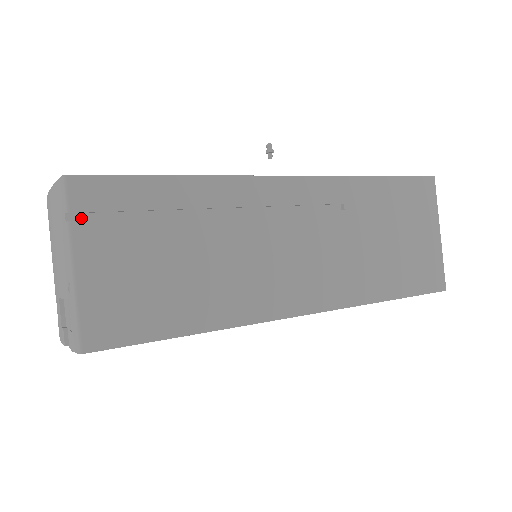
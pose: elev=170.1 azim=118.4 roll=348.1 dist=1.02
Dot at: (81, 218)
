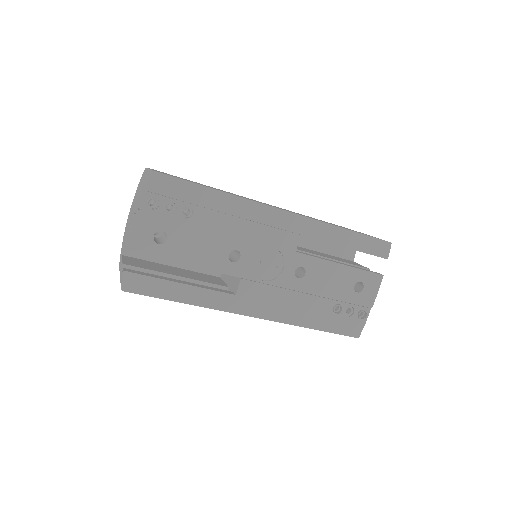
Dot at: occluded
